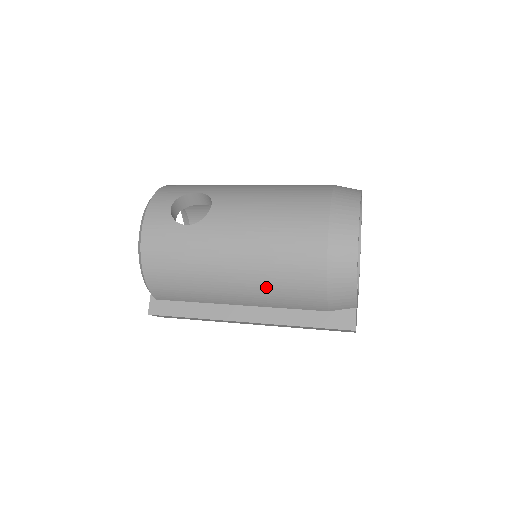
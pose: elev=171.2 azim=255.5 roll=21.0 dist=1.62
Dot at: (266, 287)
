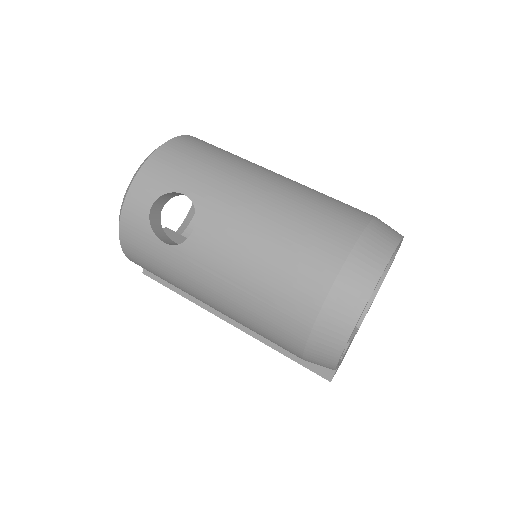
Dot at: occluded
